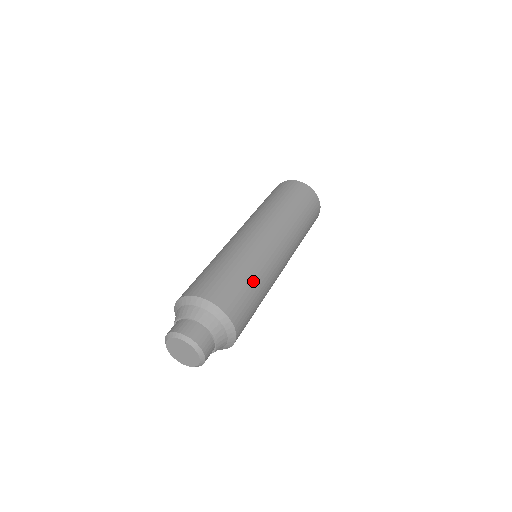
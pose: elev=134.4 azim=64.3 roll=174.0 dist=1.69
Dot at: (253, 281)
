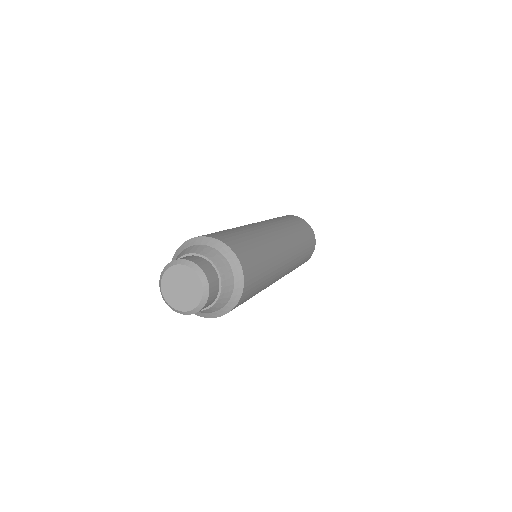
Dot at: (256, 242)
